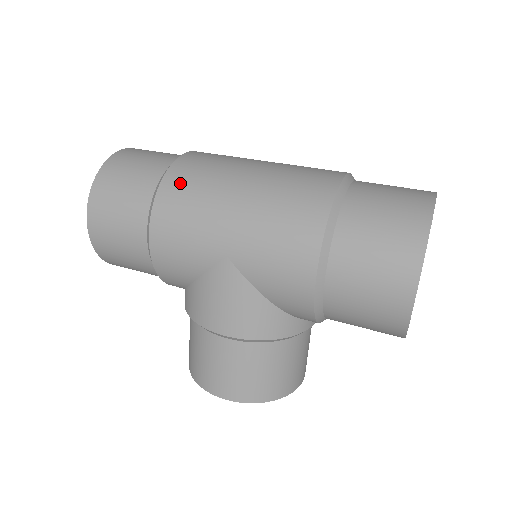
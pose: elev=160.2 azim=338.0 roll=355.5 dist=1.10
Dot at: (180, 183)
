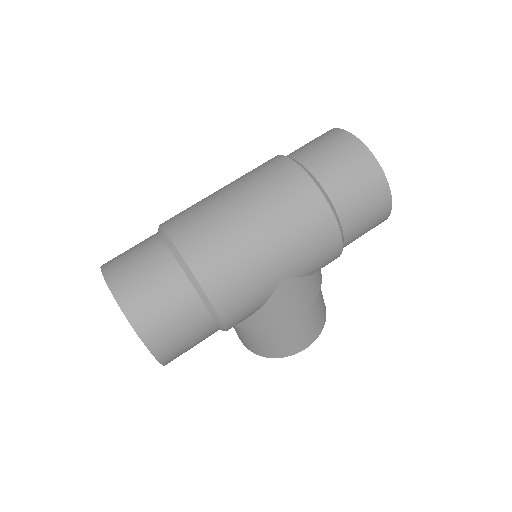
Dot at: (211, 265)
